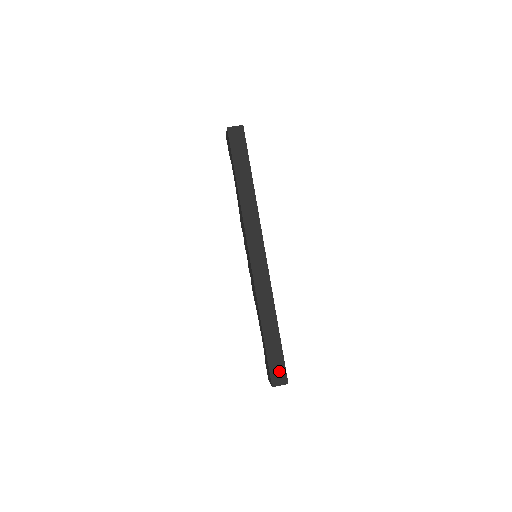
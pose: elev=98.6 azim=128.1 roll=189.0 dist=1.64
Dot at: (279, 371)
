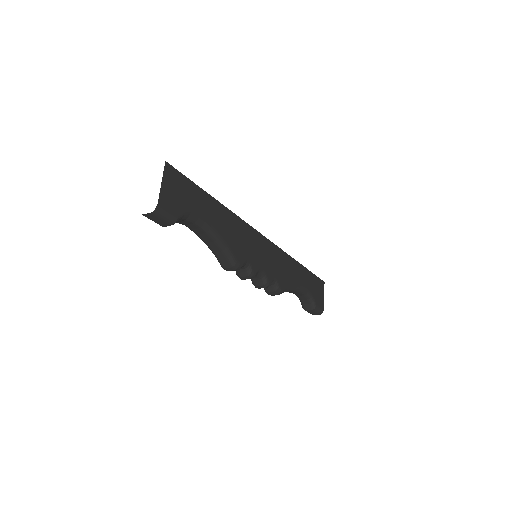
Dot at: occluded
